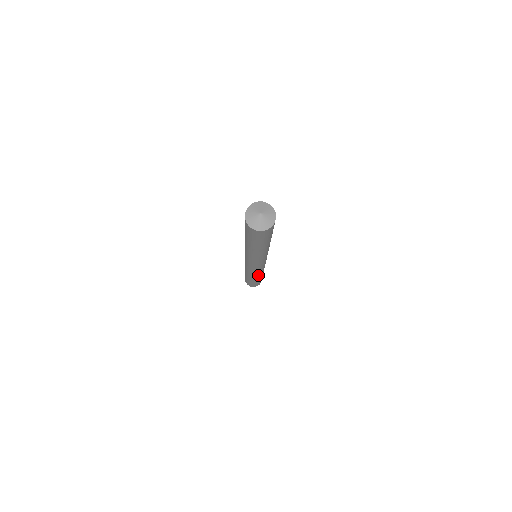
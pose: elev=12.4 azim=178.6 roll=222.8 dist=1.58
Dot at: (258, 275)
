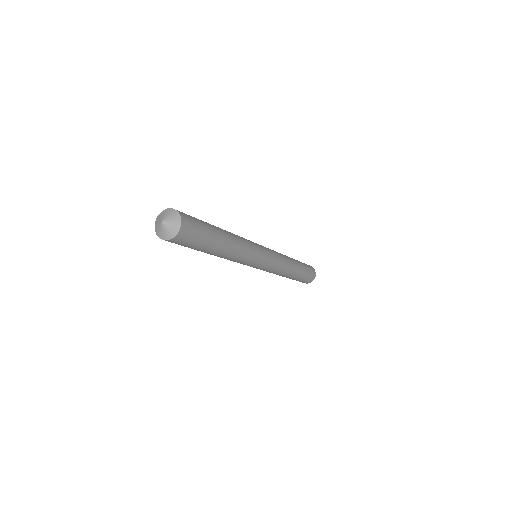
Dot at: occluded
